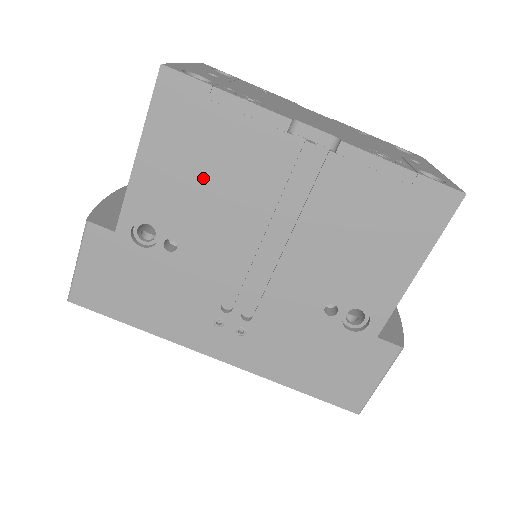
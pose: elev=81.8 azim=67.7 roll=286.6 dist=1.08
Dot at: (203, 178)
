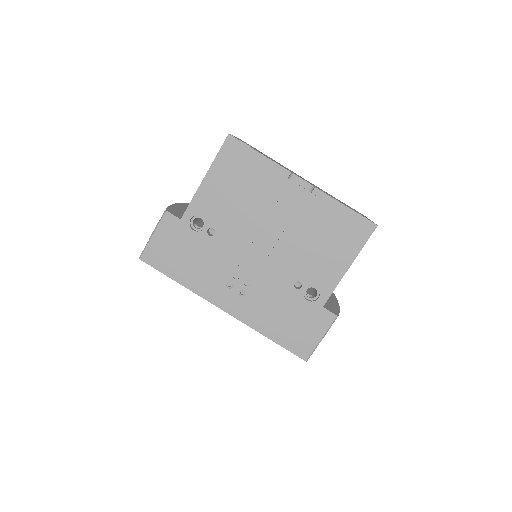
Dot at: (238, 196)
